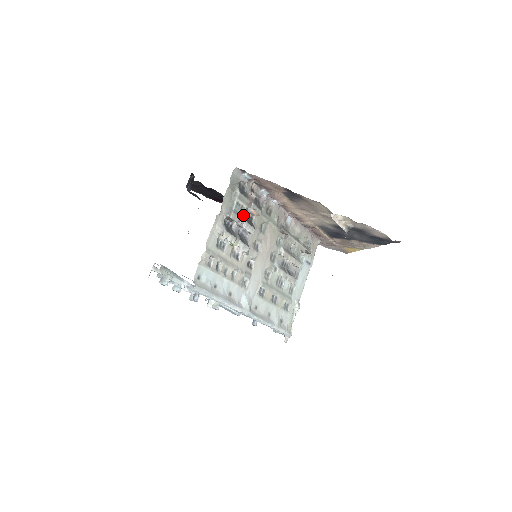
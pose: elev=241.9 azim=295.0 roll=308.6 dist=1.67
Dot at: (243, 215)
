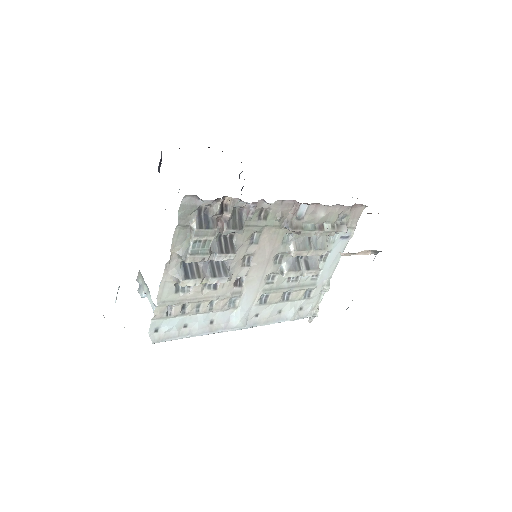
Dot at: (213, 243)
